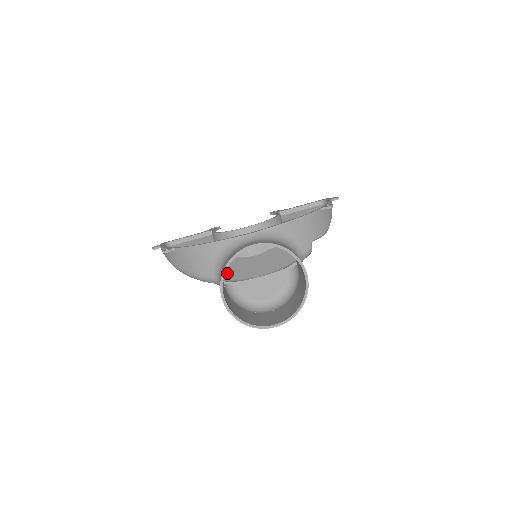
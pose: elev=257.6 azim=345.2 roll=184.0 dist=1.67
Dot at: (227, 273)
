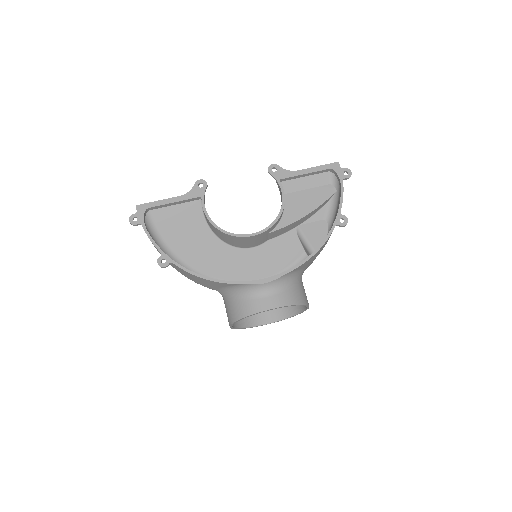
Dot at: (225, 270)
